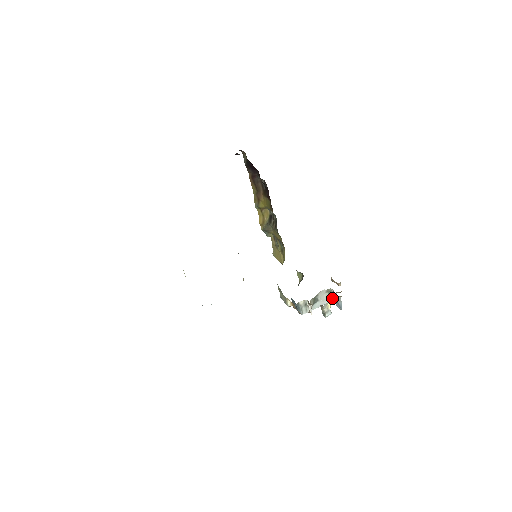
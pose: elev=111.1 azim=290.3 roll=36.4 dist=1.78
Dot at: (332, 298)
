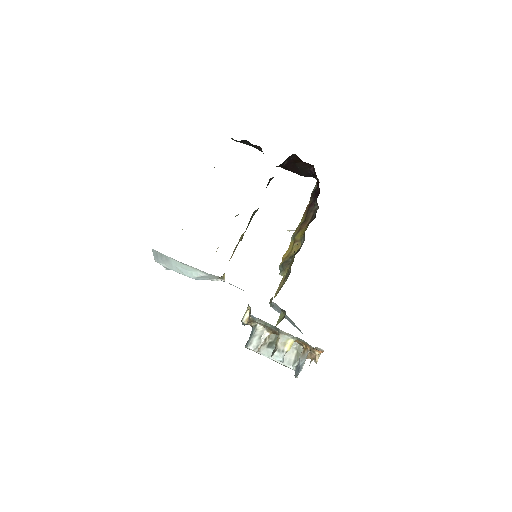
Dot at: (296, 364)
